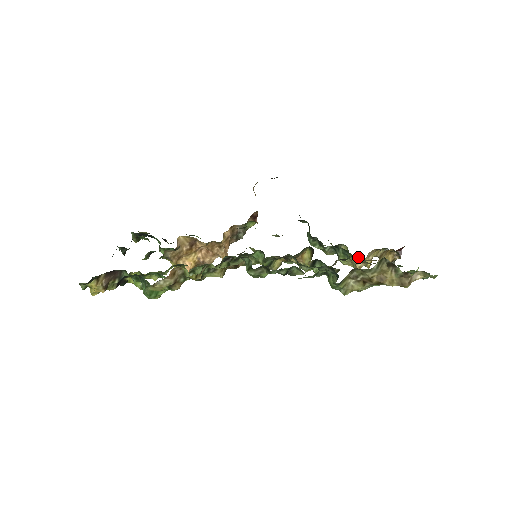
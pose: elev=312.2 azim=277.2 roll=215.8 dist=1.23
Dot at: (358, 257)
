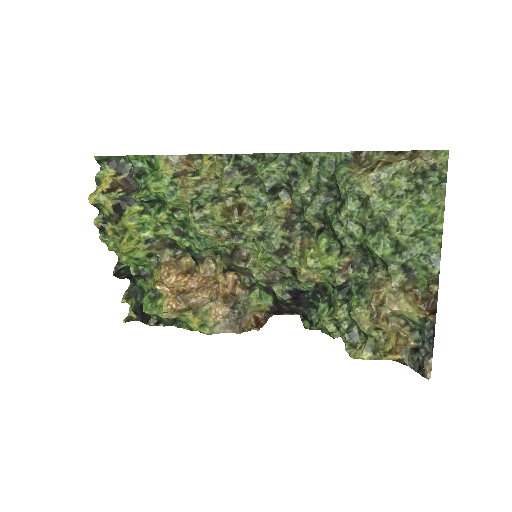
Dot at: (379, 337)
